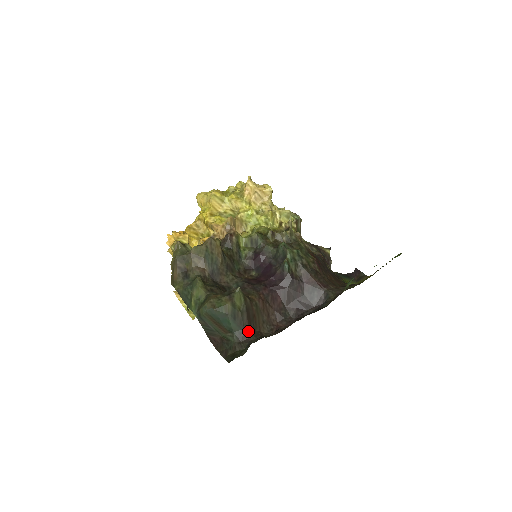
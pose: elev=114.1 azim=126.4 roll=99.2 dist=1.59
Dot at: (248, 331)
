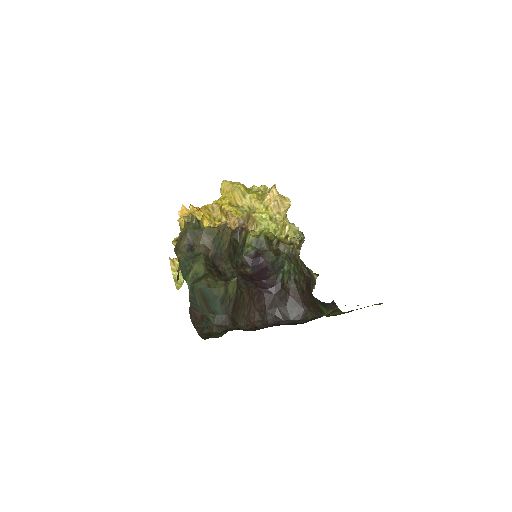
Dot at: (229, 318)
